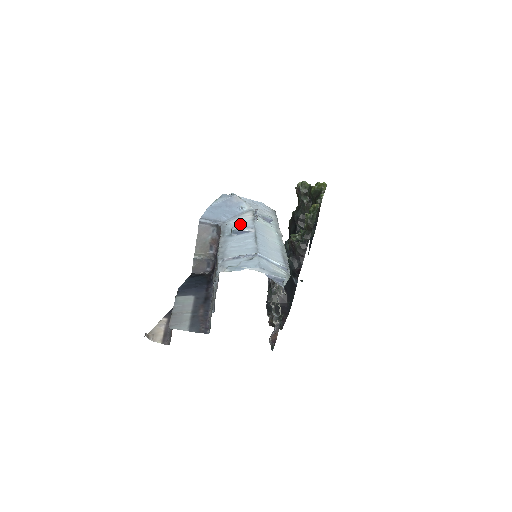
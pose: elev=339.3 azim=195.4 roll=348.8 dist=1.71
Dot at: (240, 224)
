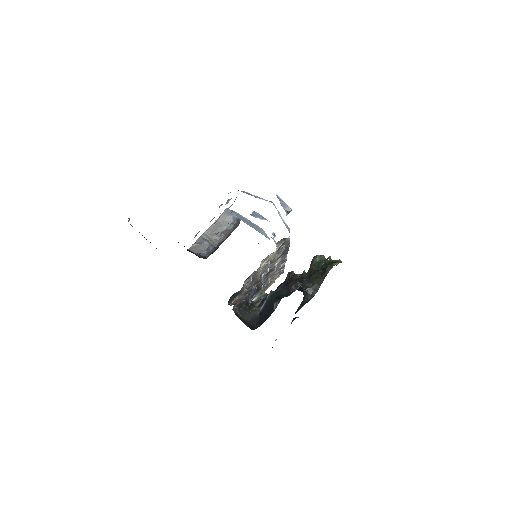
Dot at: occluded
